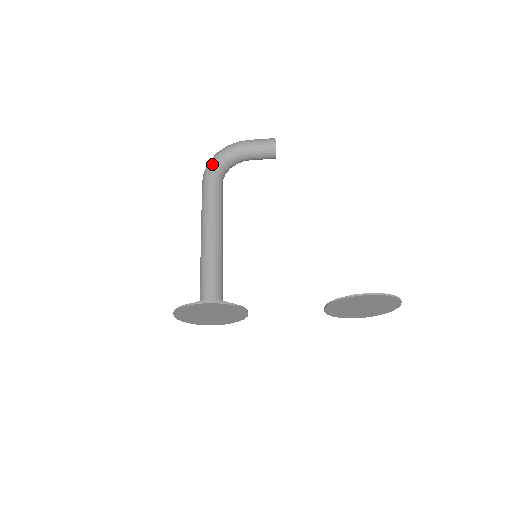
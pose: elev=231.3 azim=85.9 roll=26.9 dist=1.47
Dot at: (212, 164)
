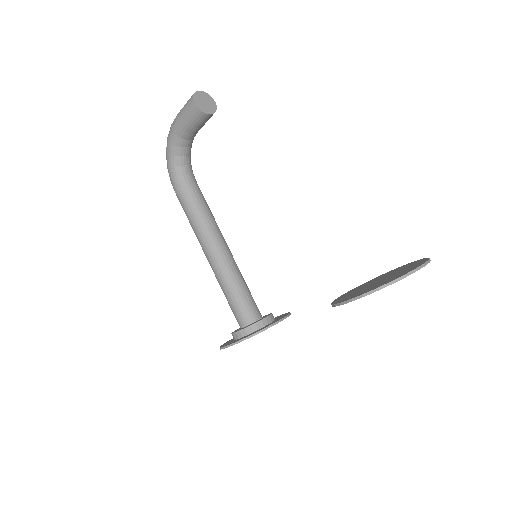
Dot at: (168, 172)
